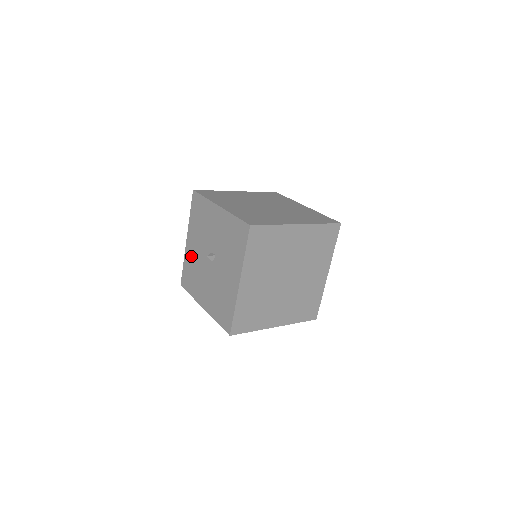
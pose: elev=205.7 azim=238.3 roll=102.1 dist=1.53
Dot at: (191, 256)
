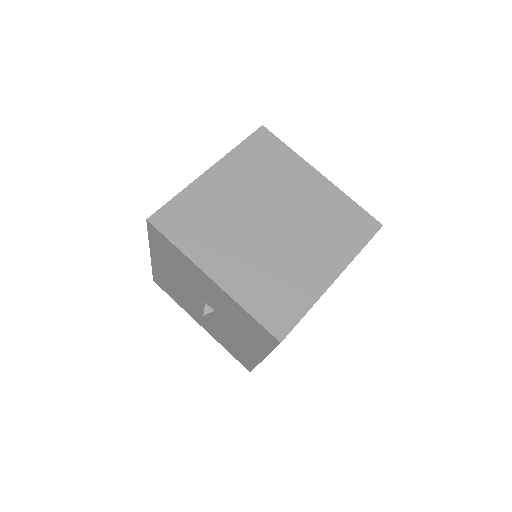
Dot at: (165, 276)
